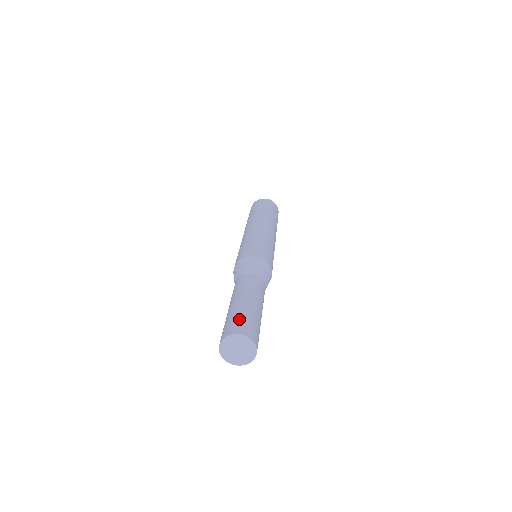
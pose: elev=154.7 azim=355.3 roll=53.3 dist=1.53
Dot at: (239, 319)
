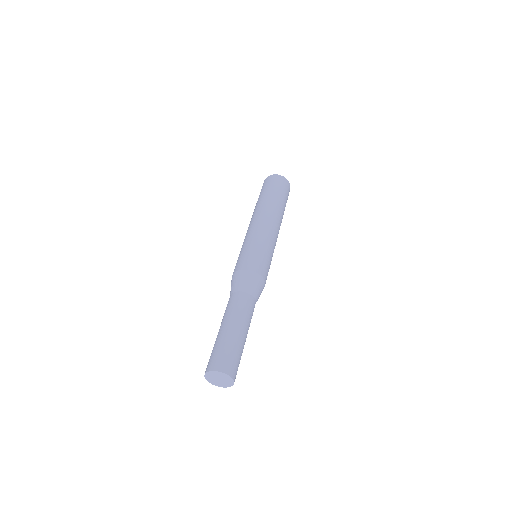
Dot at: (212, 354)
